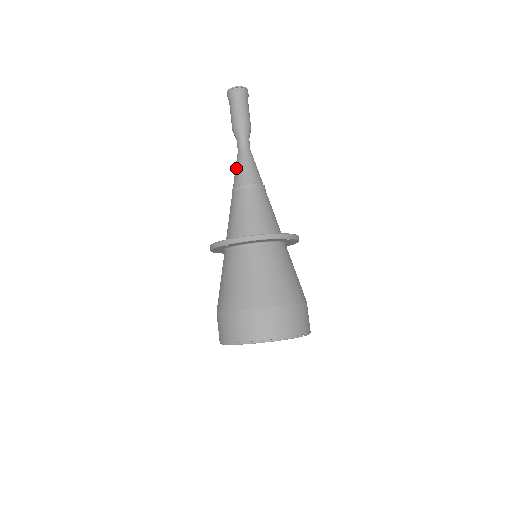
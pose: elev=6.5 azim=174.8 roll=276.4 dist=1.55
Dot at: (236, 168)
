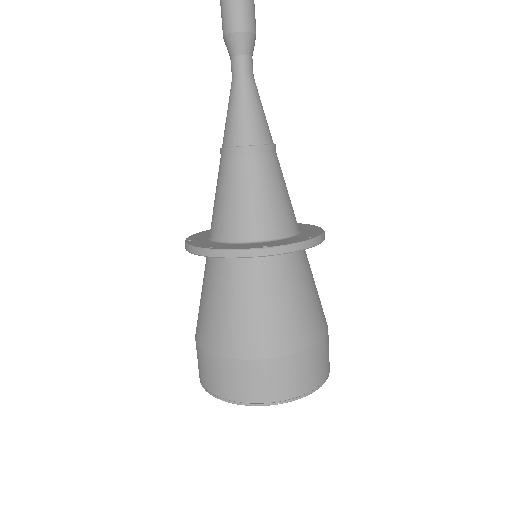
Dot at: occluded
